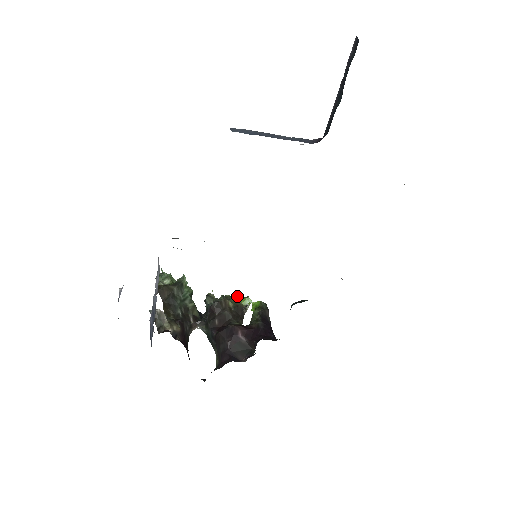
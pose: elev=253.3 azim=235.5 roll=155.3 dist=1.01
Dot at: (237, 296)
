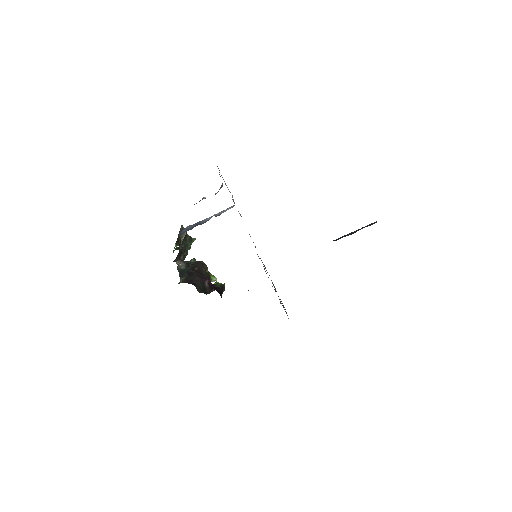
Dot at: occluded
